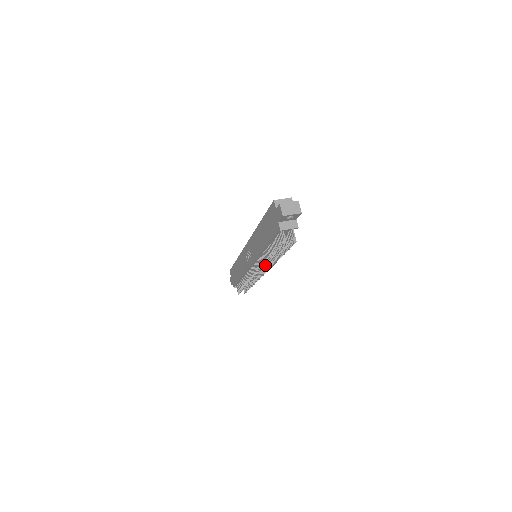
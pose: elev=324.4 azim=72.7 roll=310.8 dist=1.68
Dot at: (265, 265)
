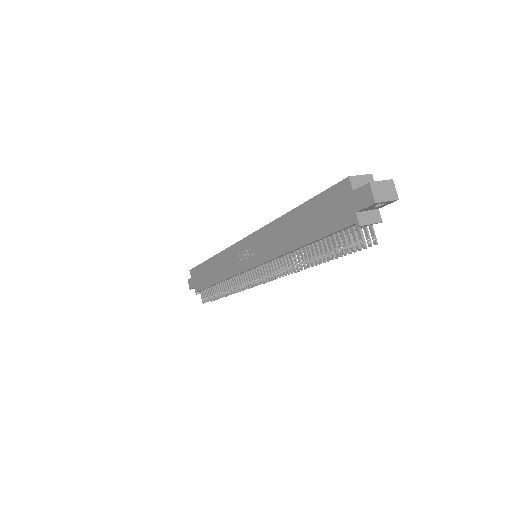
Dot at: (288, 272)
